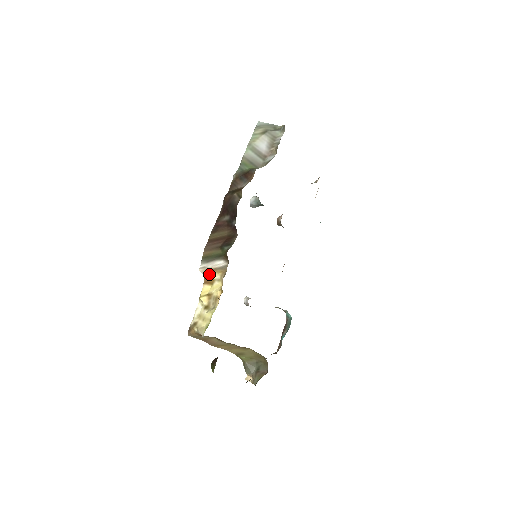
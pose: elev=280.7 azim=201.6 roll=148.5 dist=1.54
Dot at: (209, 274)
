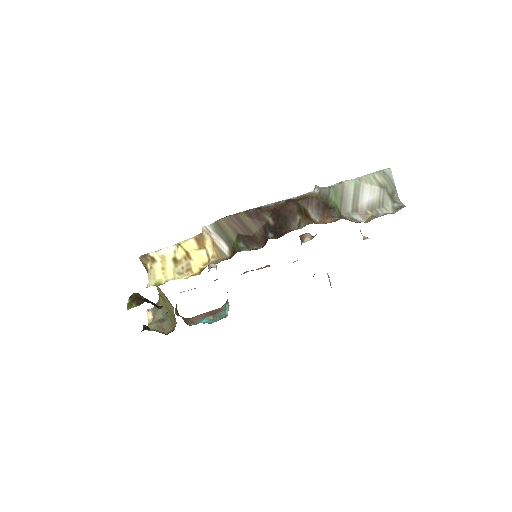
Dot at: (207, 238)
